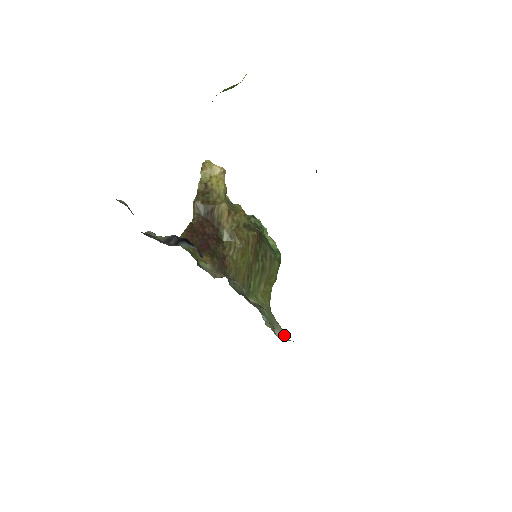
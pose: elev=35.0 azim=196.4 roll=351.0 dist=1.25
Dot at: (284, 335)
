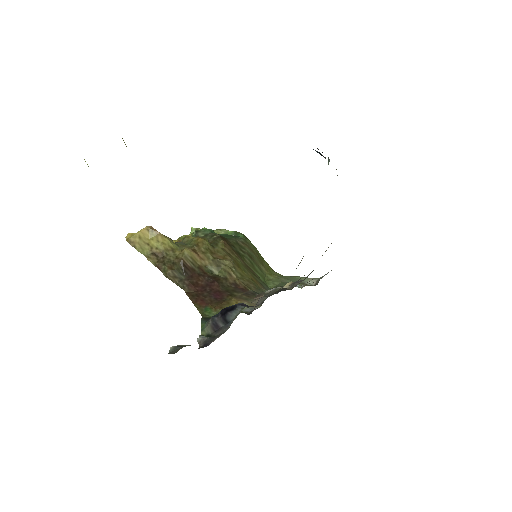
Dot at: (313, 279)
